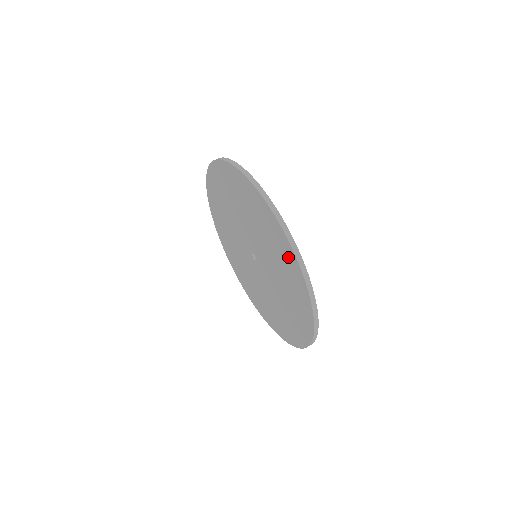
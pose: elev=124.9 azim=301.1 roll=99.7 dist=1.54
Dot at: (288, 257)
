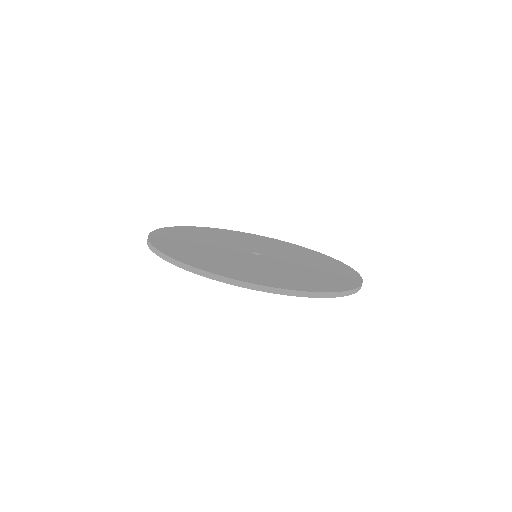
Dot at: occluded
